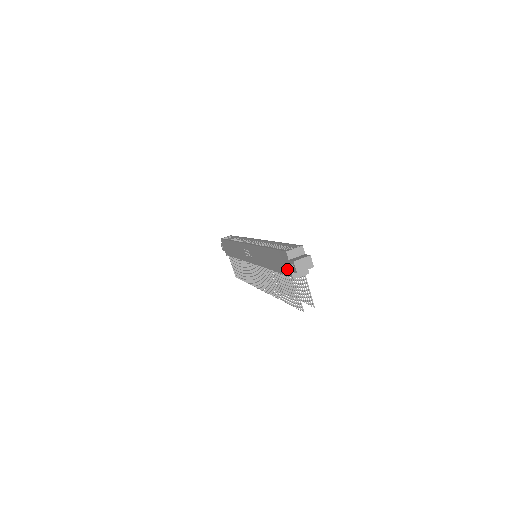
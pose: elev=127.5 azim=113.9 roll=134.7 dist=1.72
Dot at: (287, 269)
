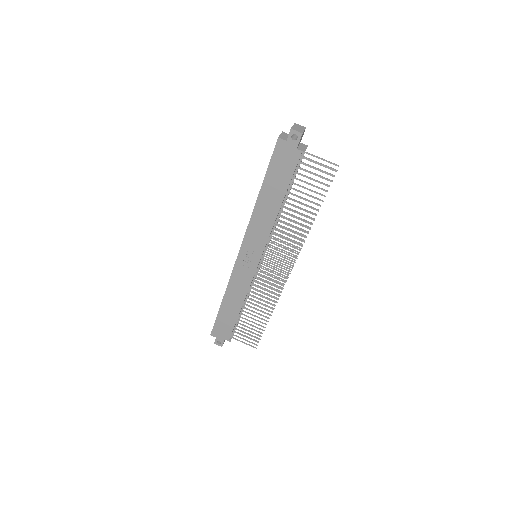
Dot at: (292, 156)
